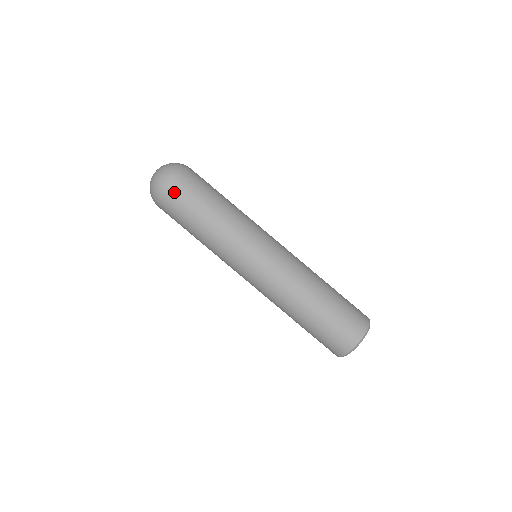
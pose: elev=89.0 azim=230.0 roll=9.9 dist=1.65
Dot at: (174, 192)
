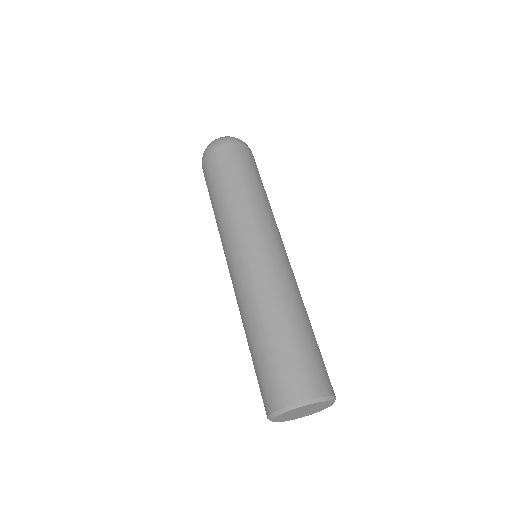
Dot at: (206, 164)
